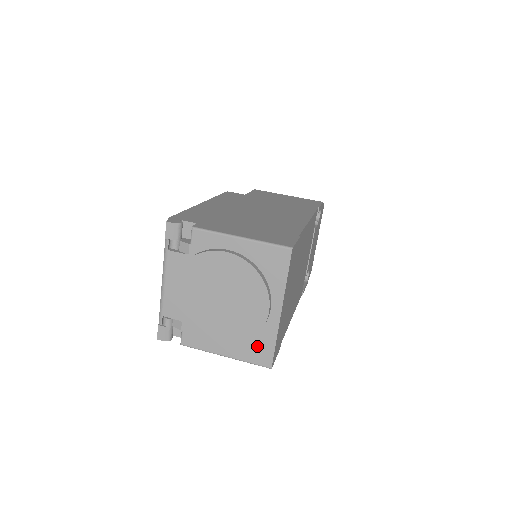
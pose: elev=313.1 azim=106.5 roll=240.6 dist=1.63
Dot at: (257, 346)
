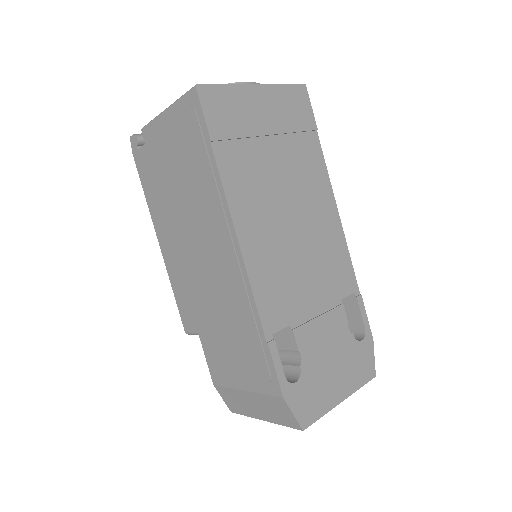
Dot at: occluded
